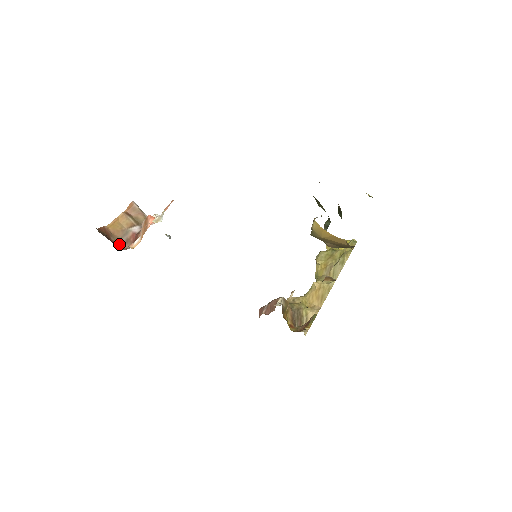
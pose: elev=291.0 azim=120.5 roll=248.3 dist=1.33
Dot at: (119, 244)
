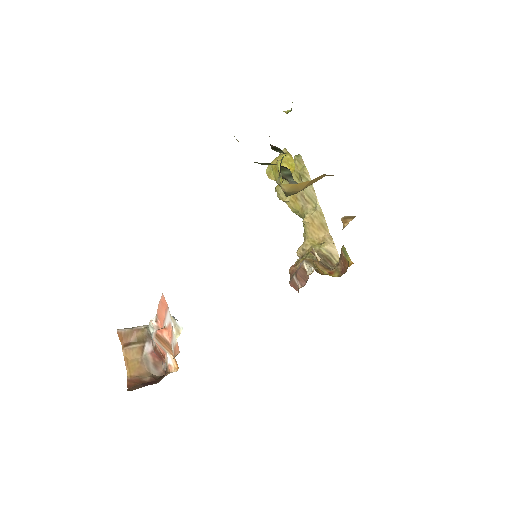
Dot at: (154, 376)
